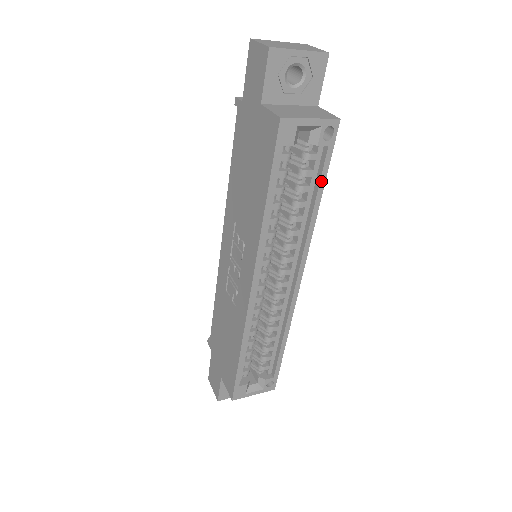
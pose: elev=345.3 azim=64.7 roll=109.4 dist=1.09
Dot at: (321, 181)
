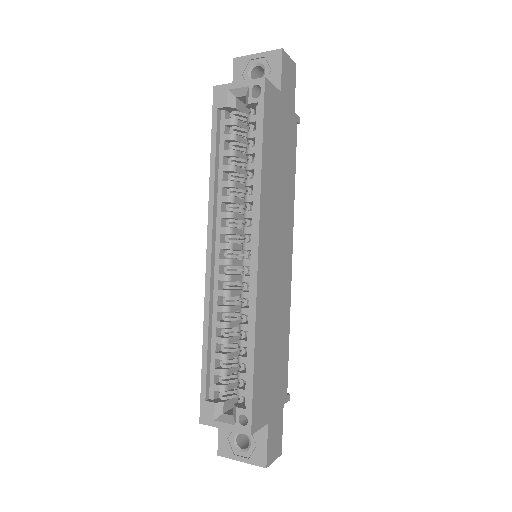
Dot at: (258, 137)
